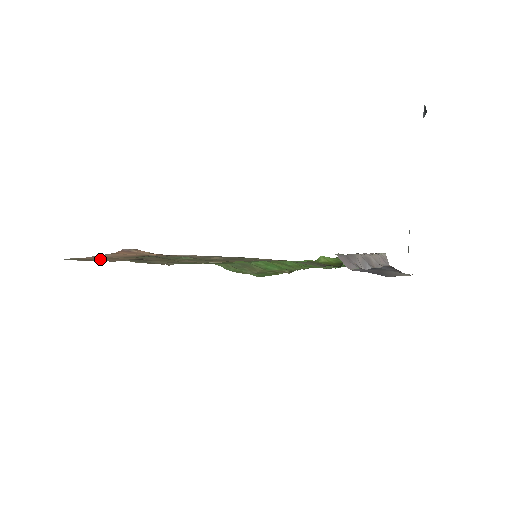
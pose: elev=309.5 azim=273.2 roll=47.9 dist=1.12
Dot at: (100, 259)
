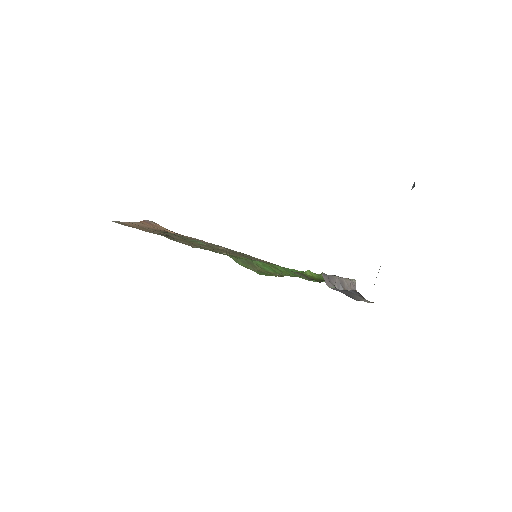
Dot at: (136, 227)
